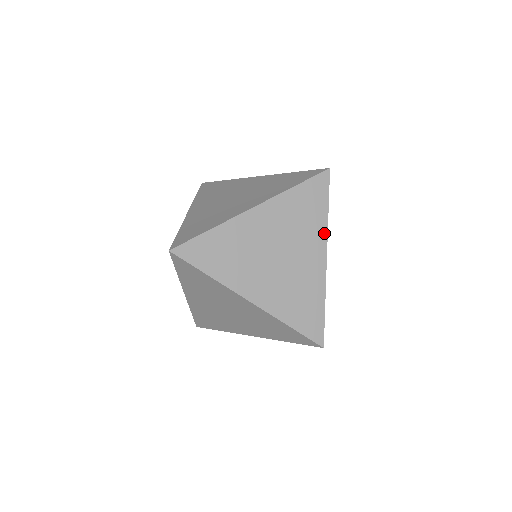
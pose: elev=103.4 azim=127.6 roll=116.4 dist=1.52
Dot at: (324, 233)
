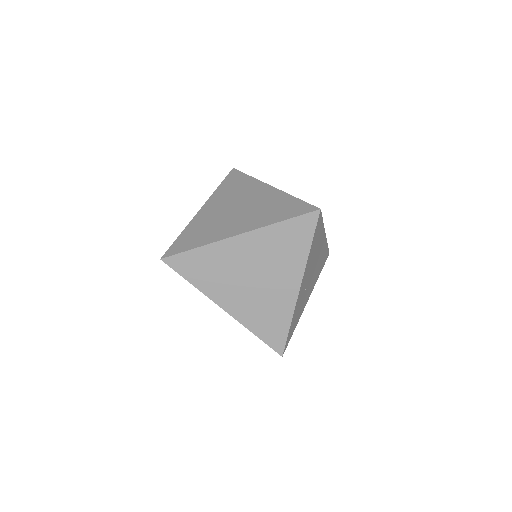
Dot at: (302, 266)
